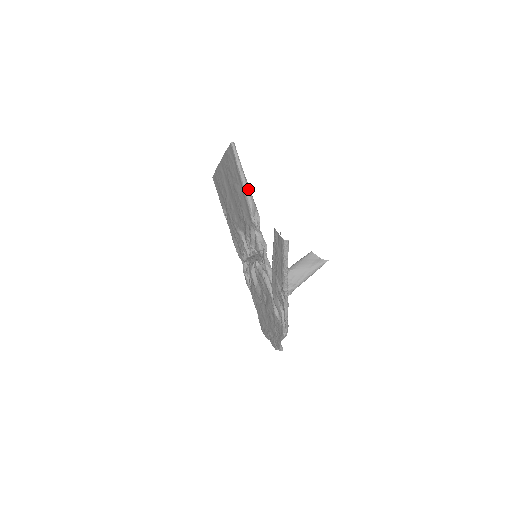
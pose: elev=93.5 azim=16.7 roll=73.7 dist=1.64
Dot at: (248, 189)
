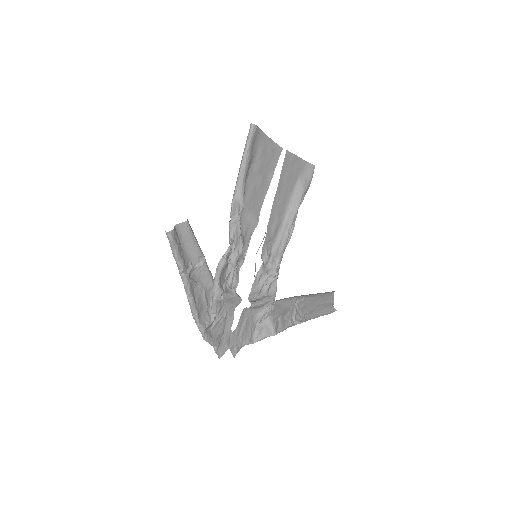
Dot at: (239, 177)
